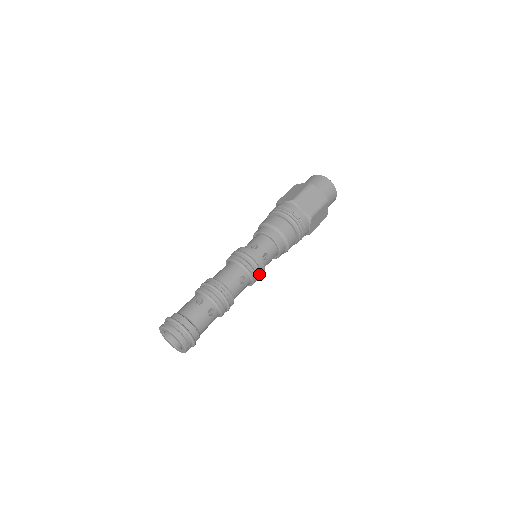
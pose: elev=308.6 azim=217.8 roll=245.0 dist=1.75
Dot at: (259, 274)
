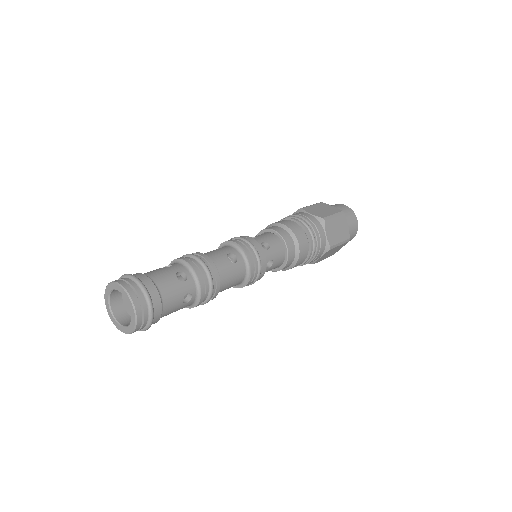
Dot at: (257, 259)
